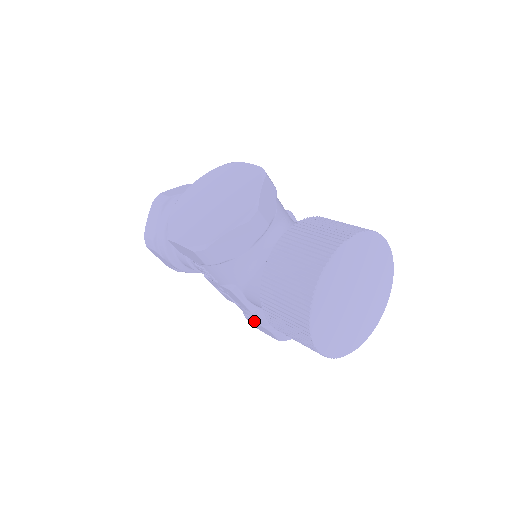
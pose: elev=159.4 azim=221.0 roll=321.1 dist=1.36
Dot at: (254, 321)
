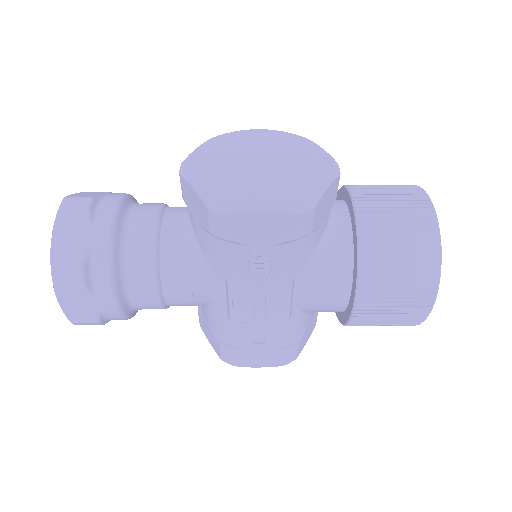
Dot at: (261, 346)
